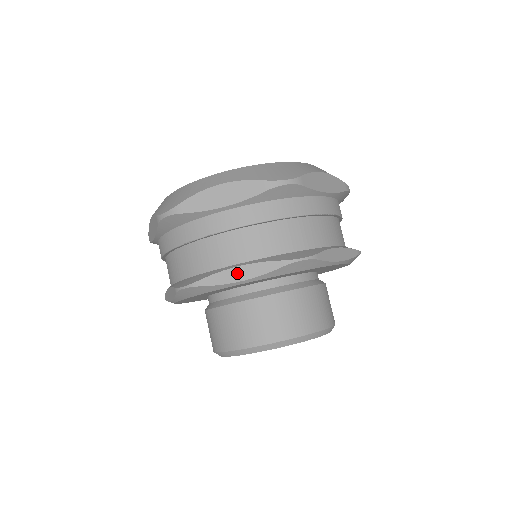
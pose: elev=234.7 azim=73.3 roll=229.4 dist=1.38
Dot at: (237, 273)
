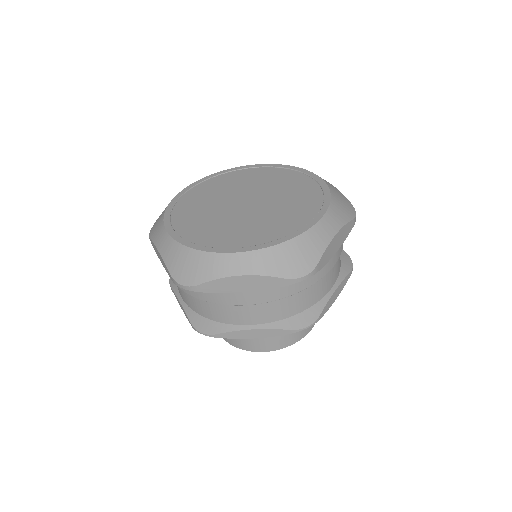
Dot at: (251, 333)
